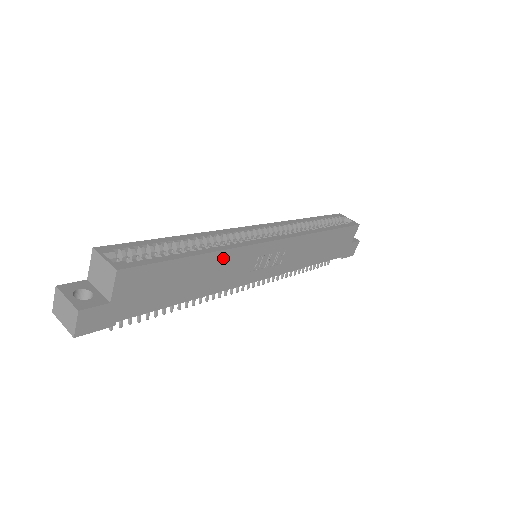
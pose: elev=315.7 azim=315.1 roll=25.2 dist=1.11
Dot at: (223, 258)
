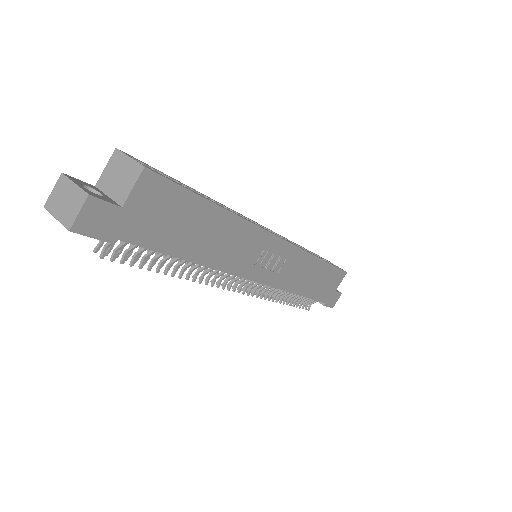
Dot at: (236, 227)
